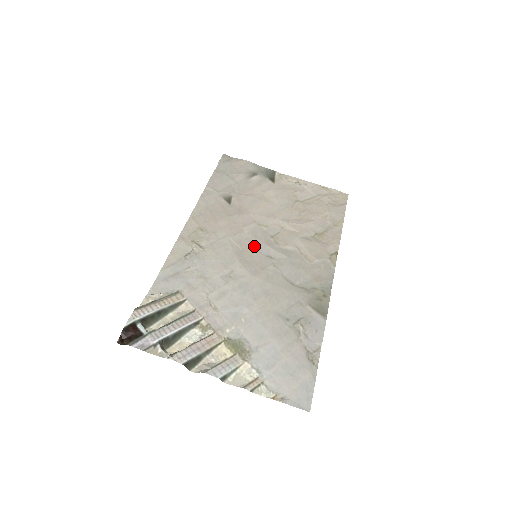
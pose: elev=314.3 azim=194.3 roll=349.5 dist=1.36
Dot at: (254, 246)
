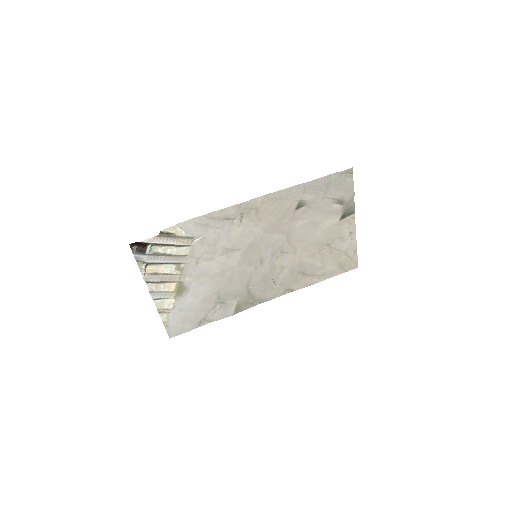
Dot at: (265, 249)
